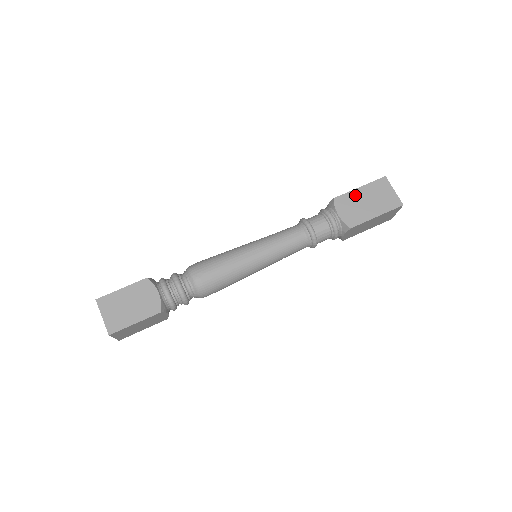
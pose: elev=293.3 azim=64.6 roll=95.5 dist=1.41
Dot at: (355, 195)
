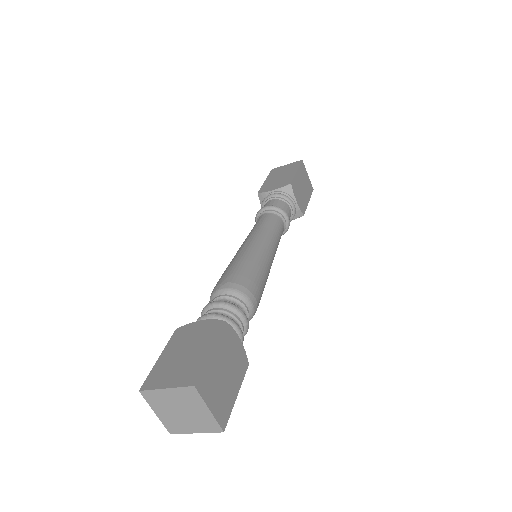
Dot at: (268, 182)
